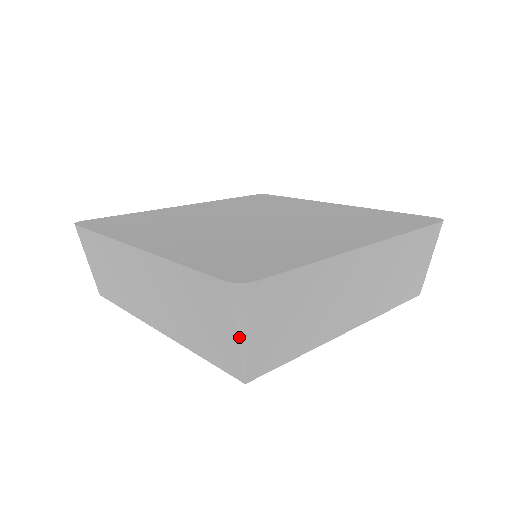
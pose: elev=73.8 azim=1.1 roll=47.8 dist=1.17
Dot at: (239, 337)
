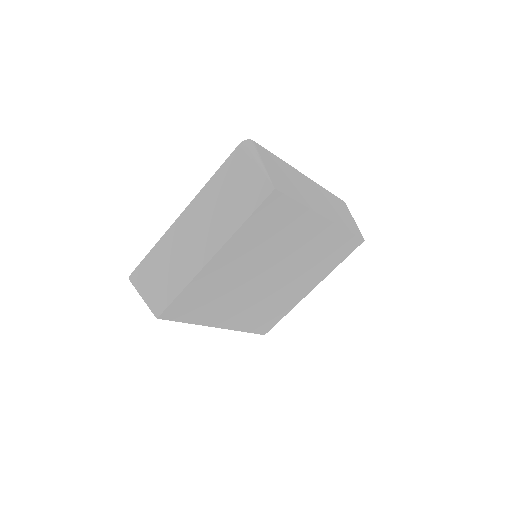
Dot at: (258, 164)
